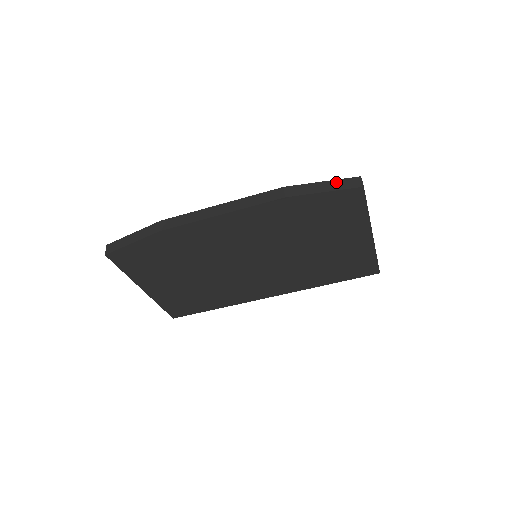
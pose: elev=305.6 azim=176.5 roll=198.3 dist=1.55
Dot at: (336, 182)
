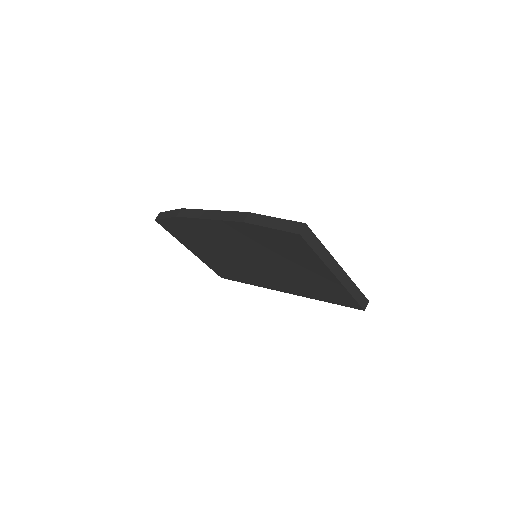
Dot at: (284, 222)
